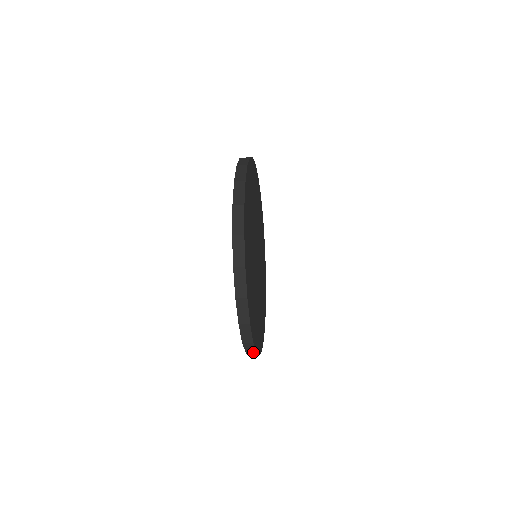
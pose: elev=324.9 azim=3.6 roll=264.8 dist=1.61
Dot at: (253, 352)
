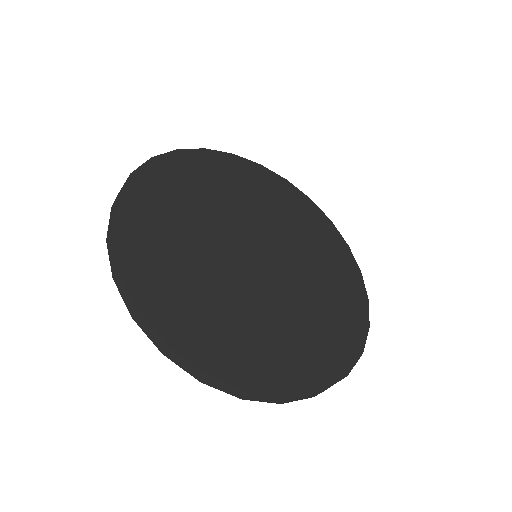
Dot at: (165, 345)
